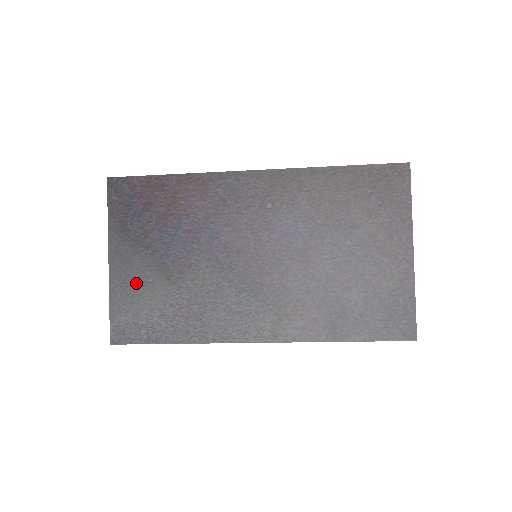
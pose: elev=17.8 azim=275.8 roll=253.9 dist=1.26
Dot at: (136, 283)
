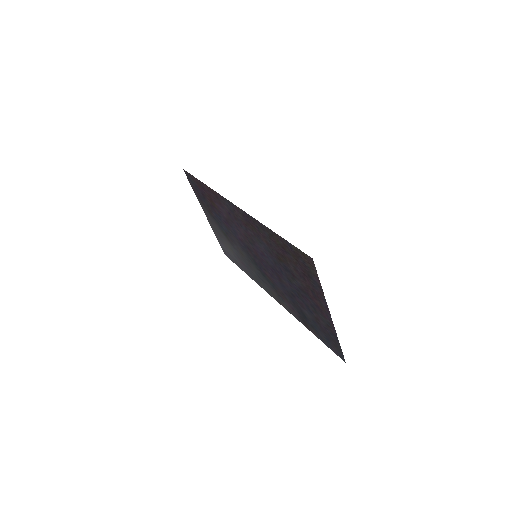
Dot at: (219, 233)
